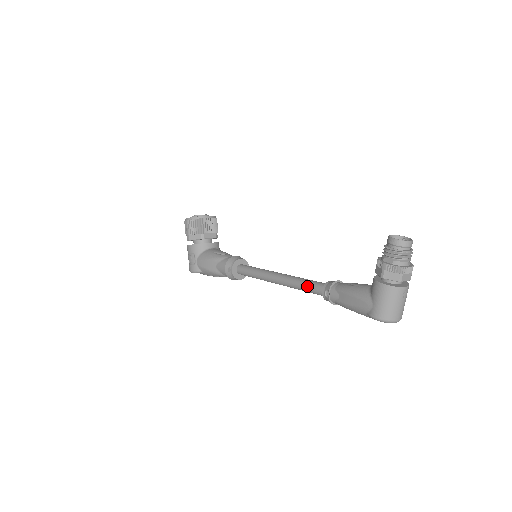
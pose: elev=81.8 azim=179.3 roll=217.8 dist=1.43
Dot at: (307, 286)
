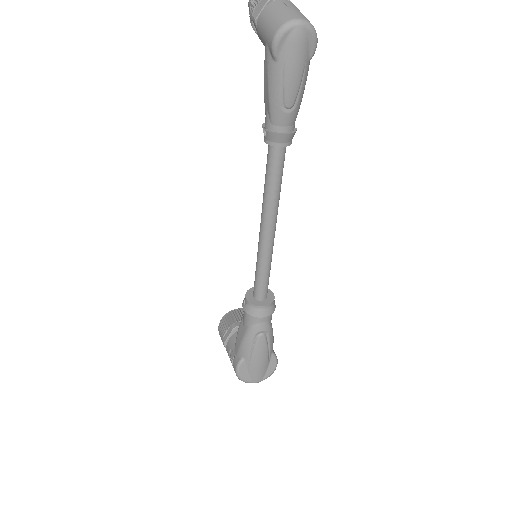
Dot at: occluded
